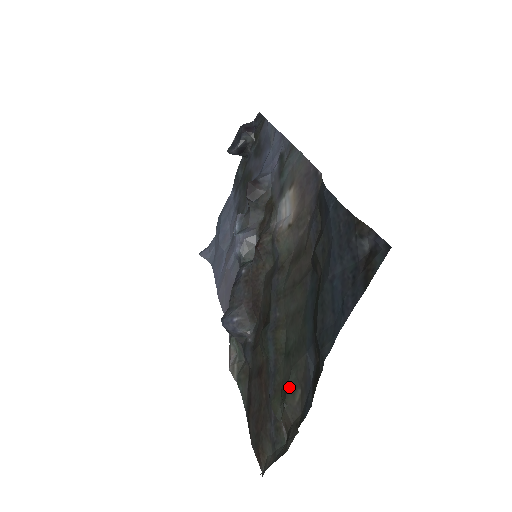
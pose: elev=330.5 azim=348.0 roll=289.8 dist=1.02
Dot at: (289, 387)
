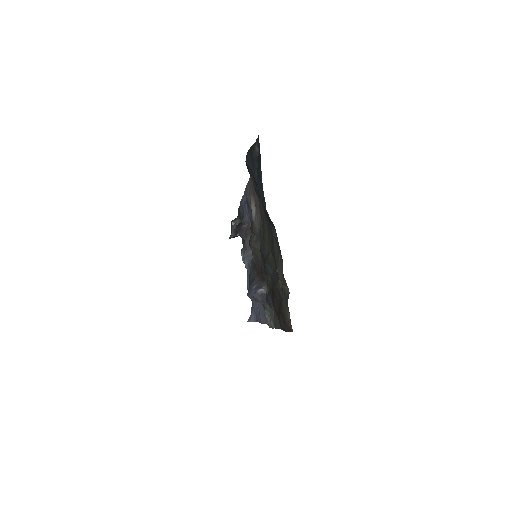
Dot at: (276, 262)
